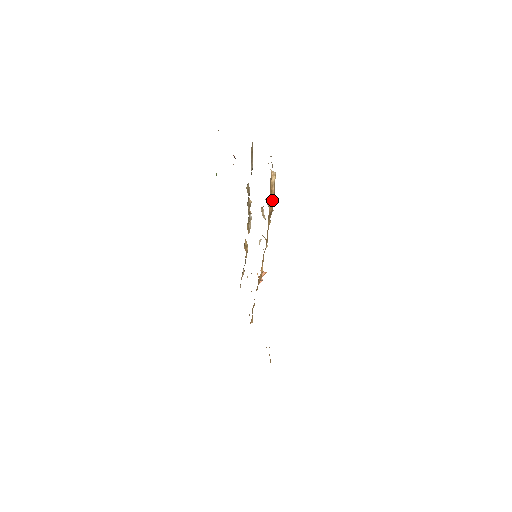
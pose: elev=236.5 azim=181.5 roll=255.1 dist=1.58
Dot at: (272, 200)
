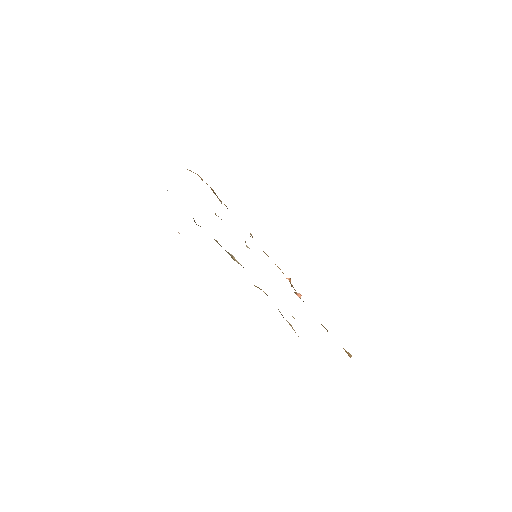
Dot at: occluded
